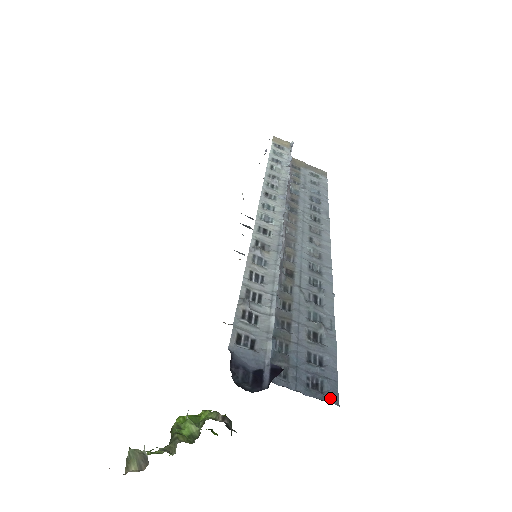
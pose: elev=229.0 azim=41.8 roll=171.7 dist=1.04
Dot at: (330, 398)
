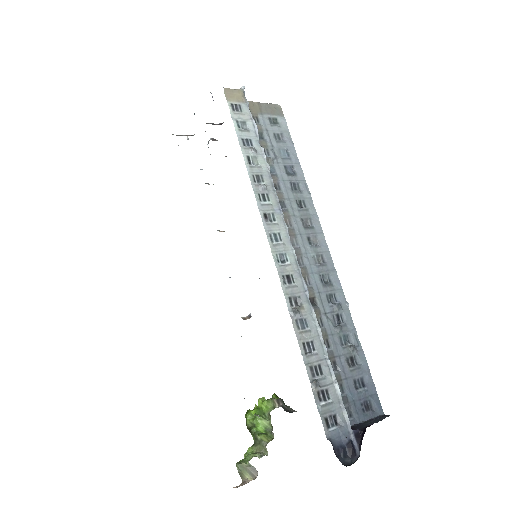
Dot at: (378, 412)
